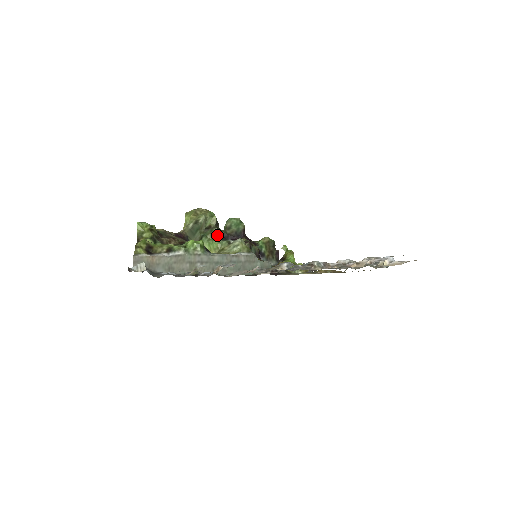
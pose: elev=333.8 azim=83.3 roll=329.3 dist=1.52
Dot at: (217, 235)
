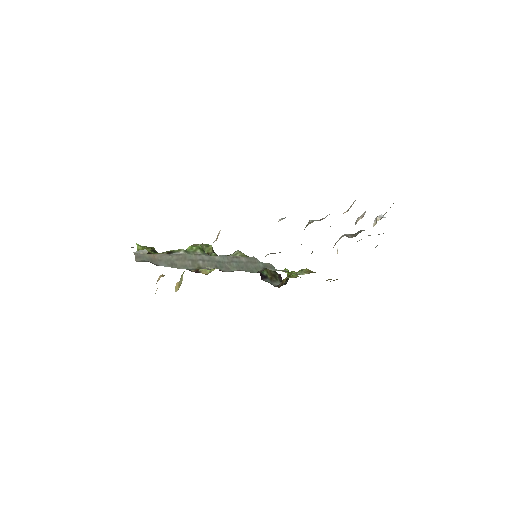
Dot at: occluded
